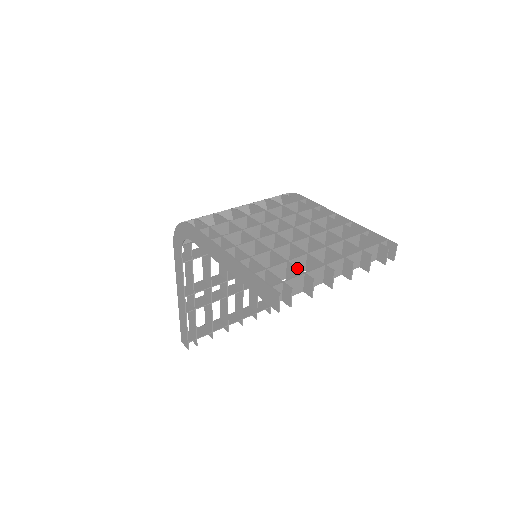
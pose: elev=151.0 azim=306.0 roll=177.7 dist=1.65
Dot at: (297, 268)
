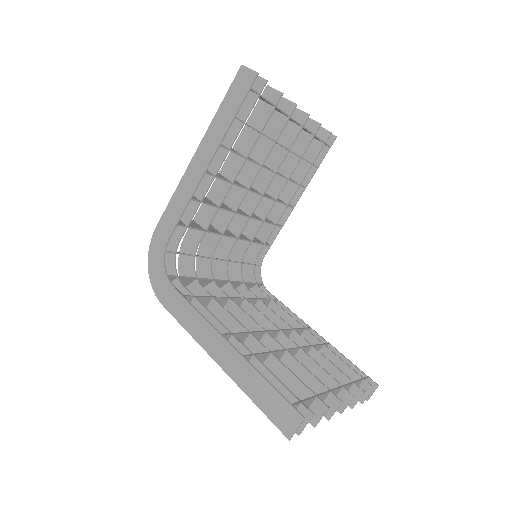
Dot at: (254, 108)
